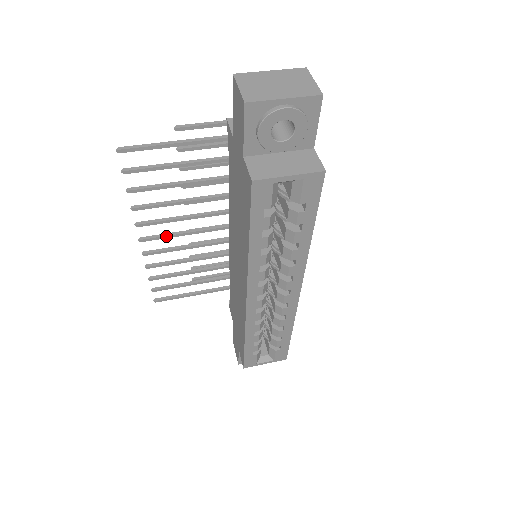
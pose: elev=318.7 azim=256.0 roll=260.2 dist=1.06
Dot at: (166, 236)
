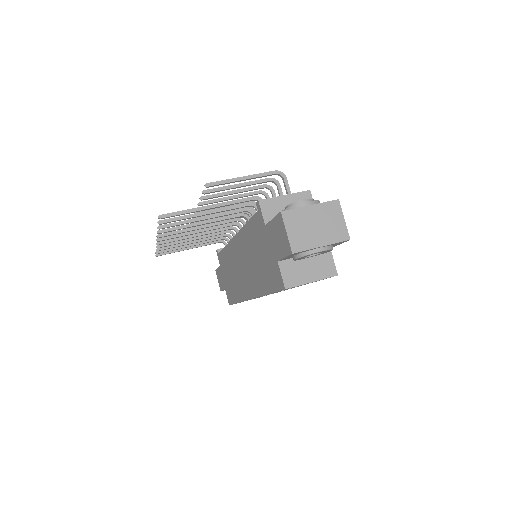
Dot at: (180, 236)
